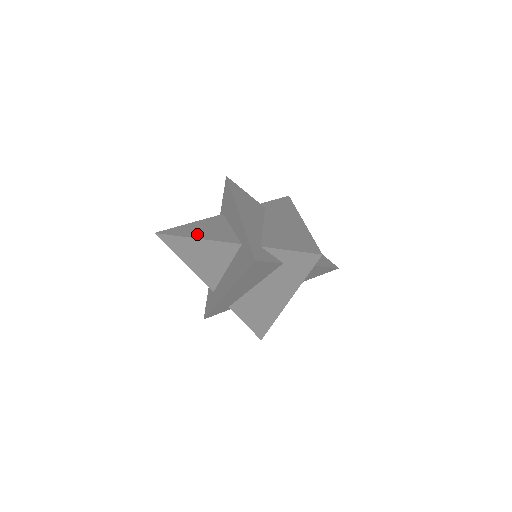
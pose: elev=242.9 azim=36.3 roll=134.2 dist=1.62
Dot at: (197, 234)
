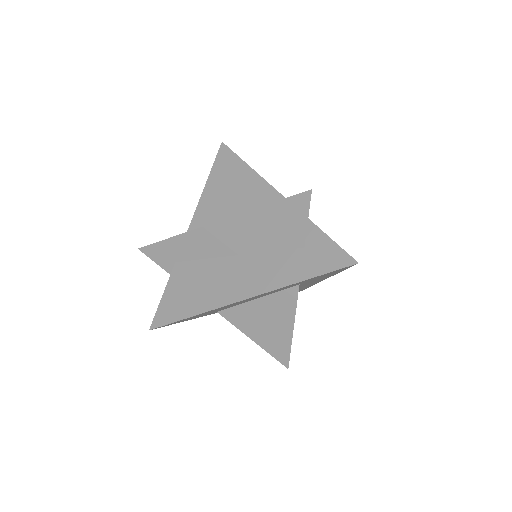
Dot at: occluded
